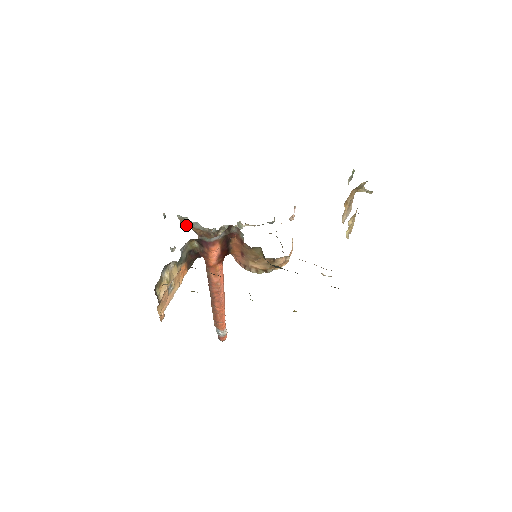
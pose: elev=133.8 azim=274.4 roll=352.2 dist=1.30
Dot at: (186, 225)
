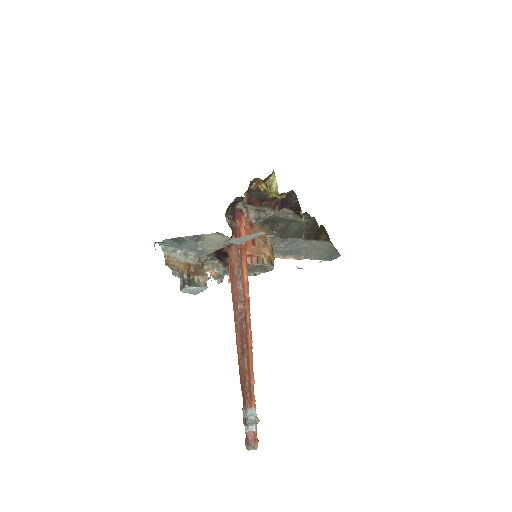
Dot at: (172, 265)
